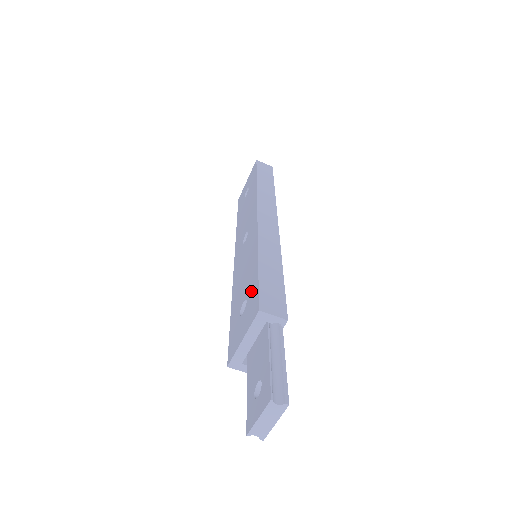
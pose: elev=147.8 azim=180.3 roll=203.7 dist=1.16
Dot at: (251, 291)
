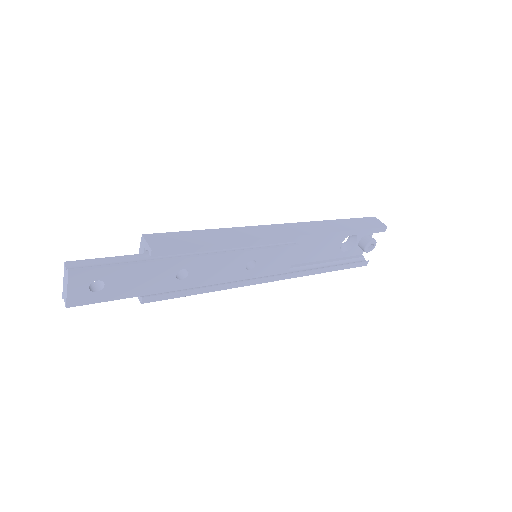
Dot at: occluded
